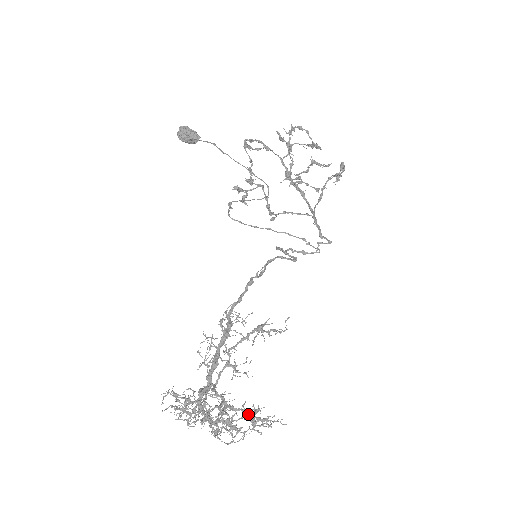
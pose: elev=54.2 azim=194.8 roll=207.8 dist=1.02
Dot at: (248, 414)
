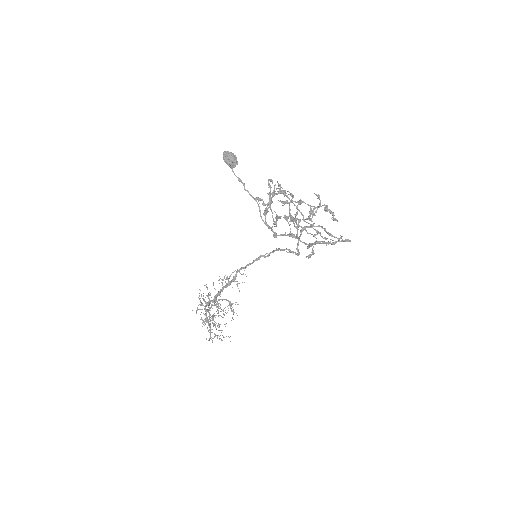
Dot at: (210, 334)
